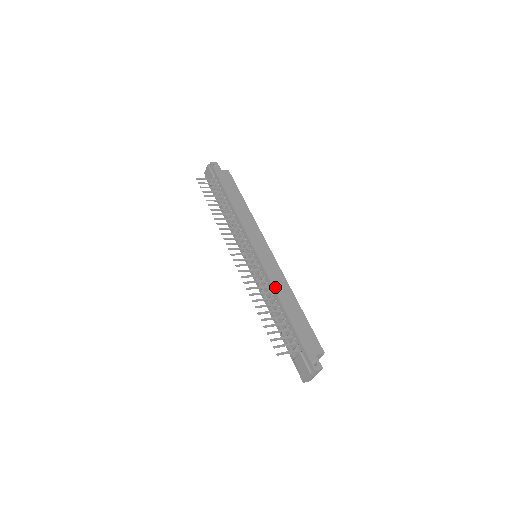
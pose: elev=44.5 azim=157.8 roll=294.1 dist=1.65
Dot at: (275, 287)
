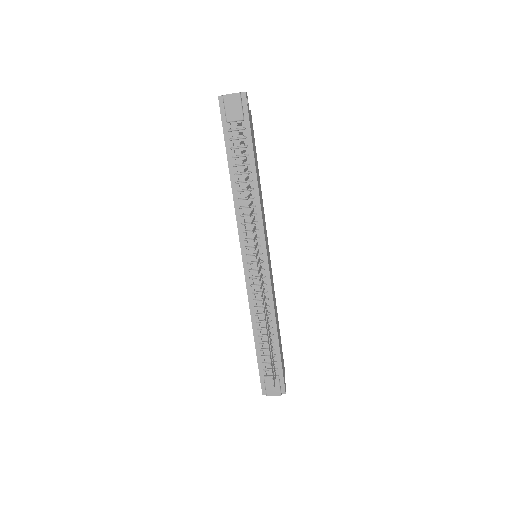
Dot at: occluded
